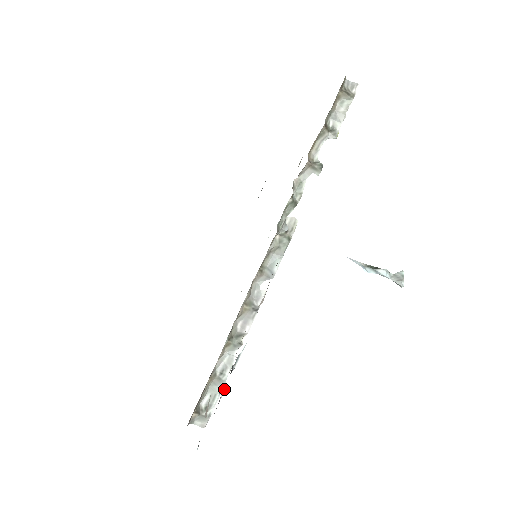
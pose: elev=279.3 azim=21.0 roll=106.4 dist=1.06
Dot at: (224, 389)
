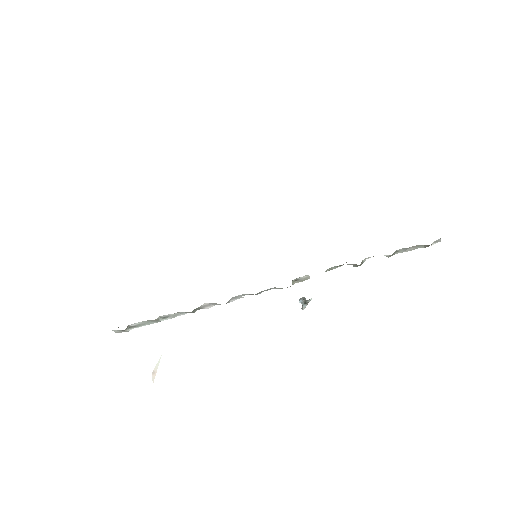
Dot at: occluded
